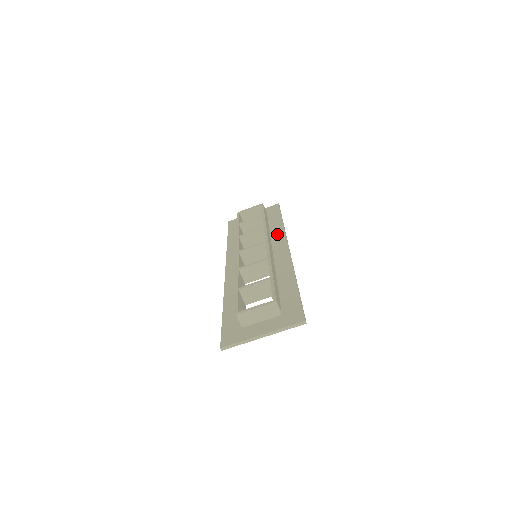
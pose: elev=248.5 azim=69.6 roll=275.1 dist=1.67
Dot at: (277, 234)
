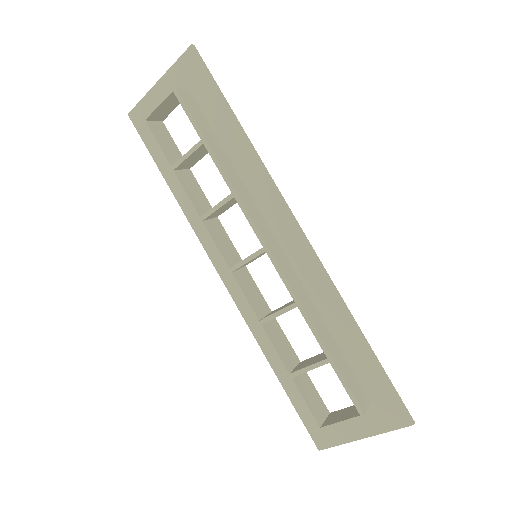
Dot at: (255, 182)
